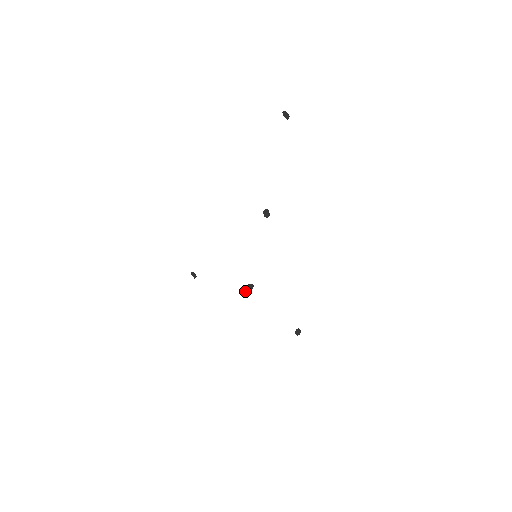
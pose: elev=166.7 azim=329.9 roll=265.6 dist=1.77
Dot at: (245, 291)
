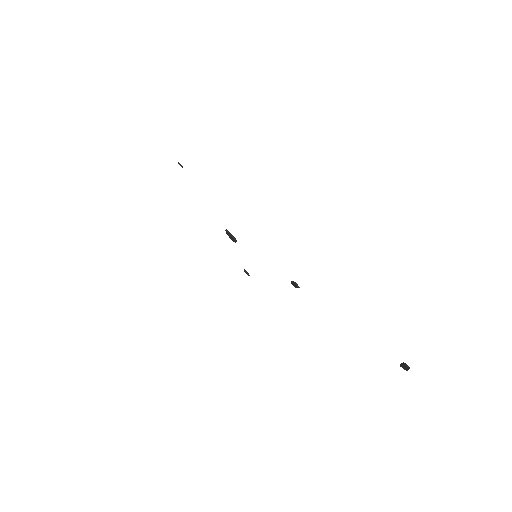
Dot at: (226, 232)
